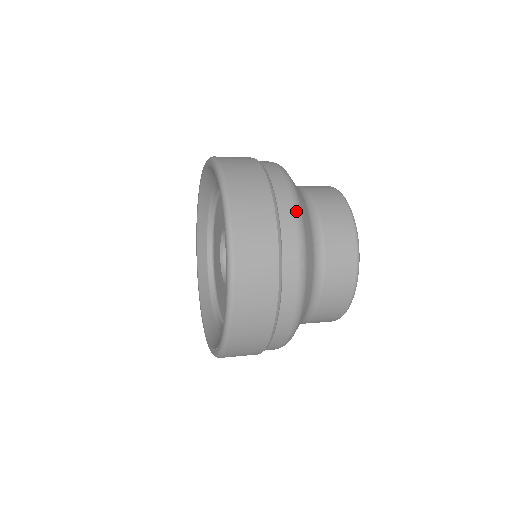
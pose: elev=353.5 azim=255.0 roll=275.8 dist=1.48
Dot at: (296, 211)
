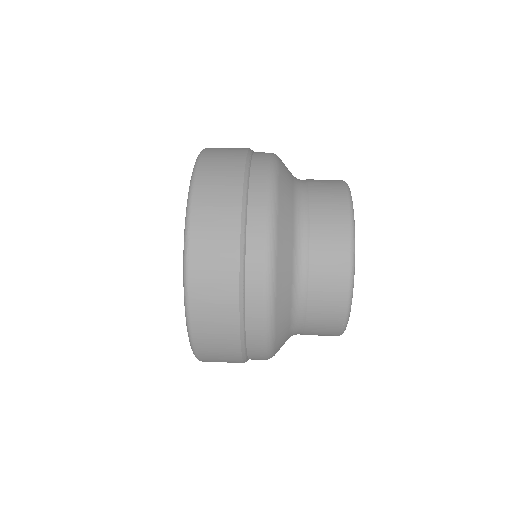
Dot at: (266, 343)
